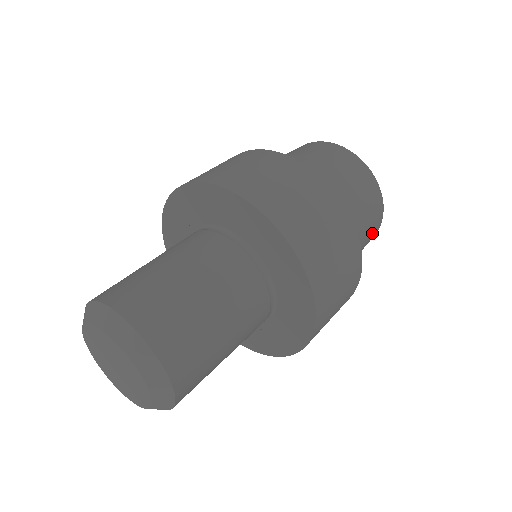
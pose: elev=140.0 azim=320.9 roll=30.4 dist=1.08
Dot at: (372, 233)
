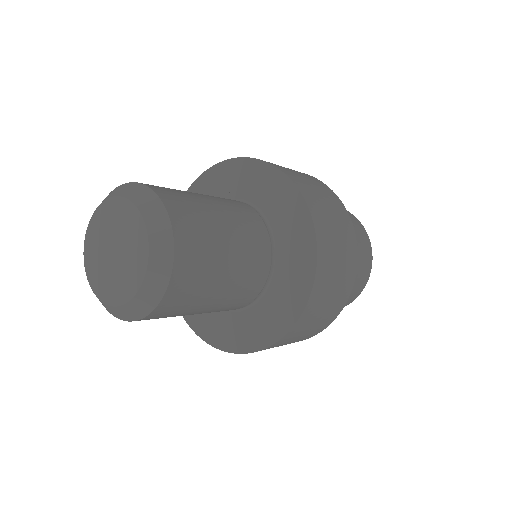
Dot at: occluded
